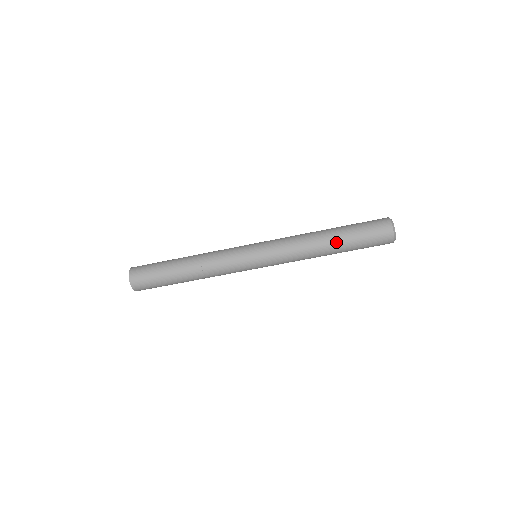
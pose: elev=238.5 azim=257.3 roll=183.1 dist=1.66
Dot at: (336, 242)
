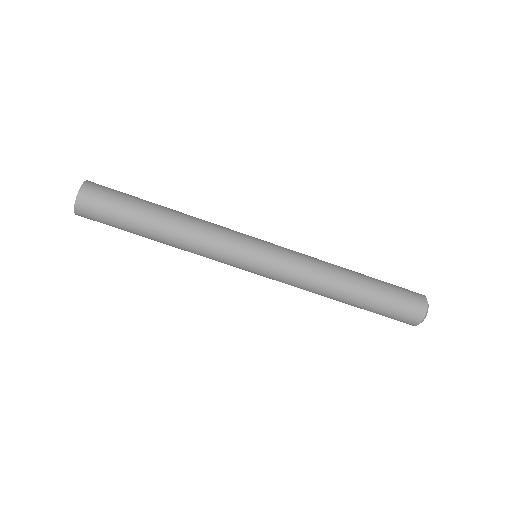
Dot at: (362, 279)
